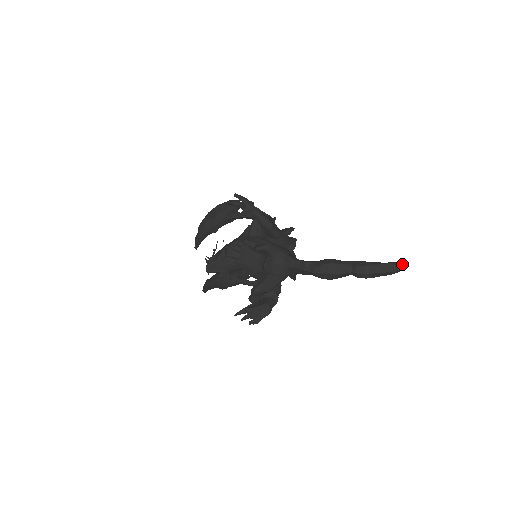
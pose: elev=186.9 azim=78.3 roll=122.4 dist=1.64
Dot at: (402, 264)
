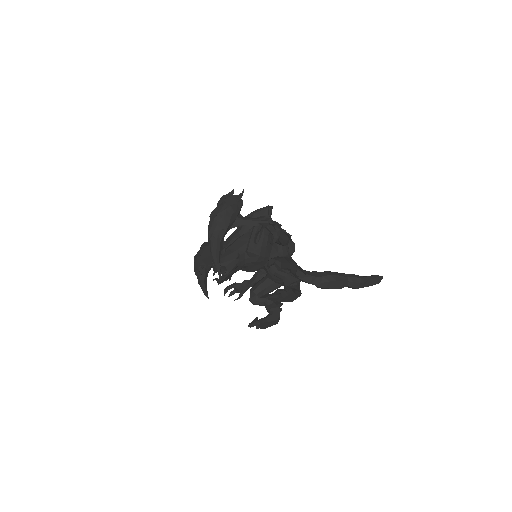
Dot at: (381, 276)
